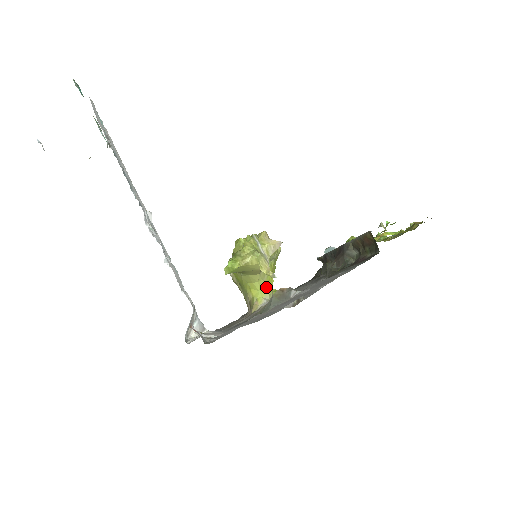
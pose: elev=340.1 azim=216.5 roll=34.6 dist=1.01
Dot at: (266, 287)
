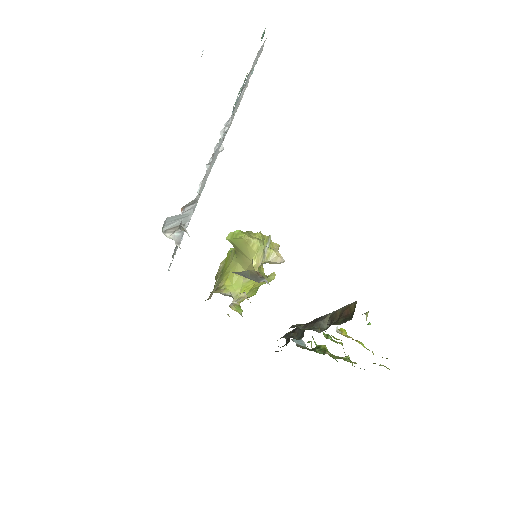
Dot at: (240, 288)
